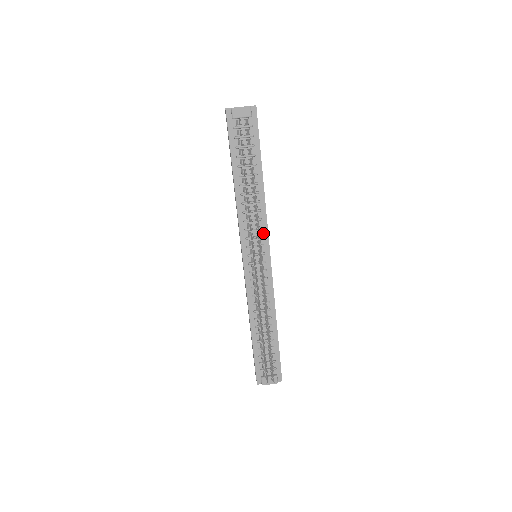
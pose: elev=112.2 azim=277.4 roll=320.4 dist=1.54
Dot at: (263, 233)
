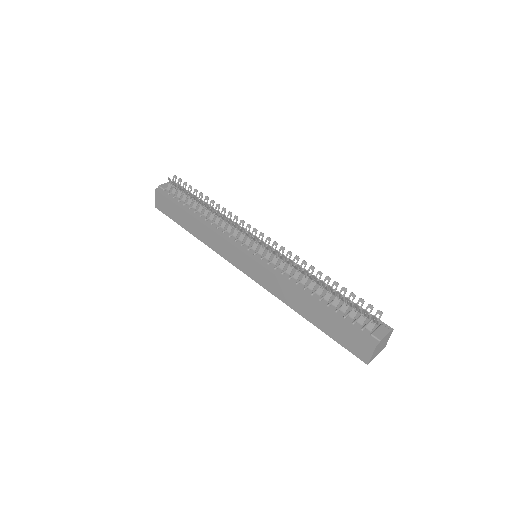
Dot at: occluded
